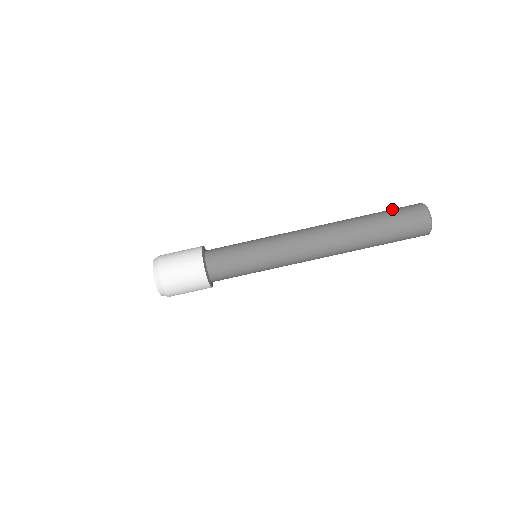
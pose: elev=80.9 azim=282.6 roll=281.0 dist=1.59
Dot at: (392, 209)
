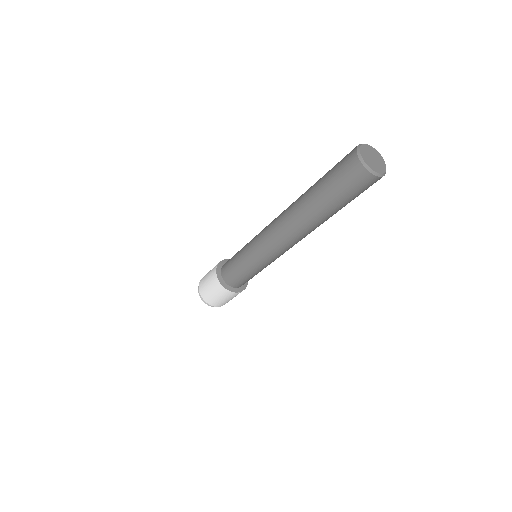
Dot at: (331, 170)
